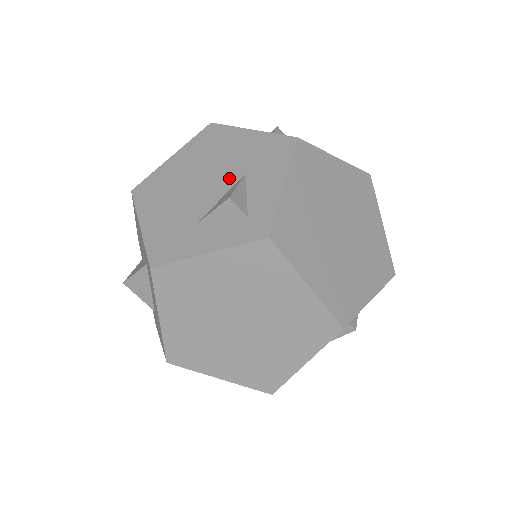
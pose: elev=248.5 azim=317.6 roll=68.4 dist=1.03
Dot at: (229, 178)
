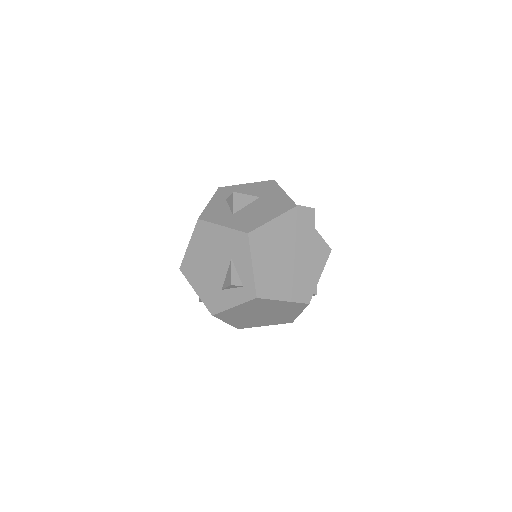
Dot at: (225, 261)
